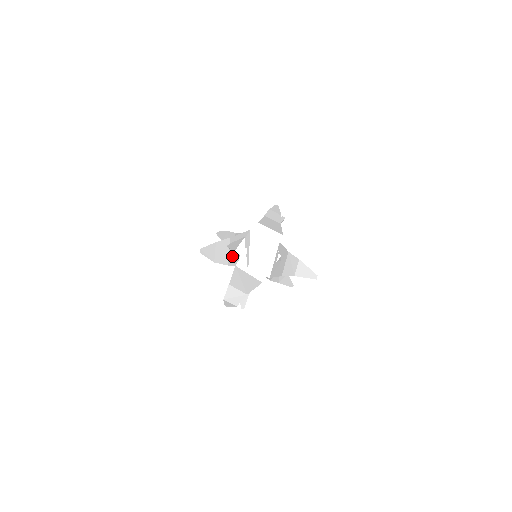
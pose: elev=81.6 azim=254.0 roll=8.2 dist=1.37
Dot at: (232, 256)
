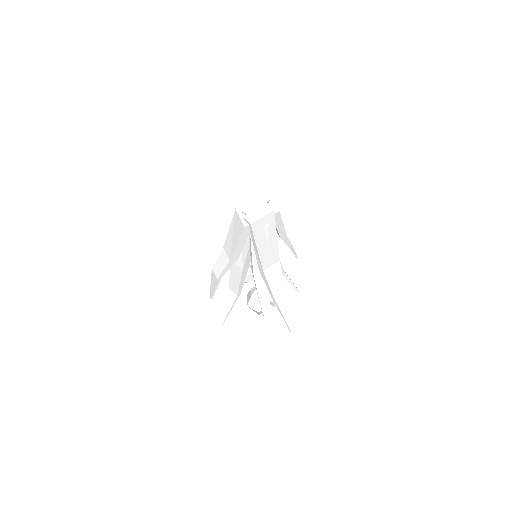
Dot at: occluded
